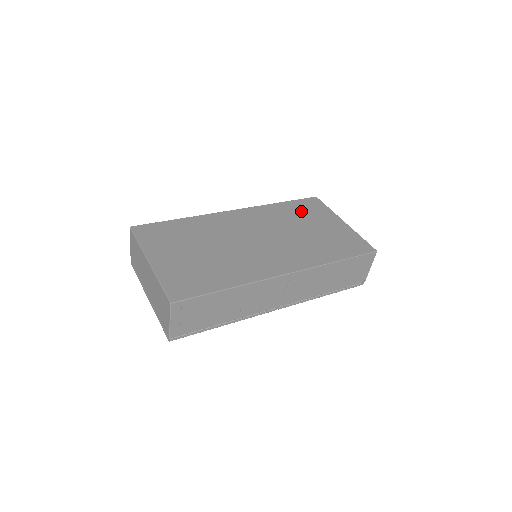
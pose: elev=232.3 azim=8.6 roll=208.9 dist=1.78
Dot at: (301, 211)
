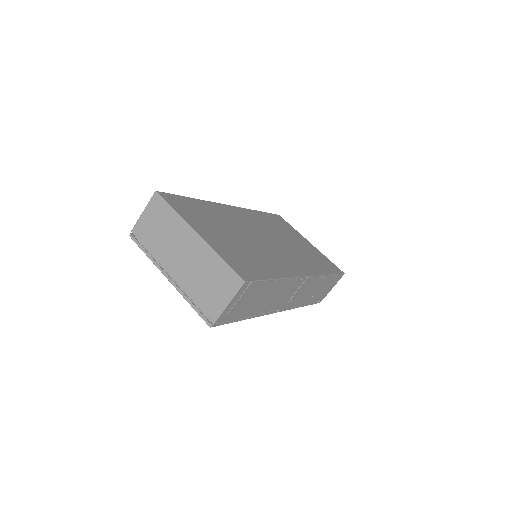
Dot at: (278, 224)
